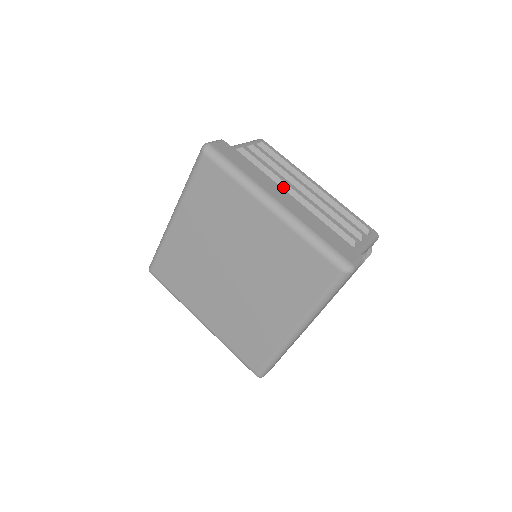
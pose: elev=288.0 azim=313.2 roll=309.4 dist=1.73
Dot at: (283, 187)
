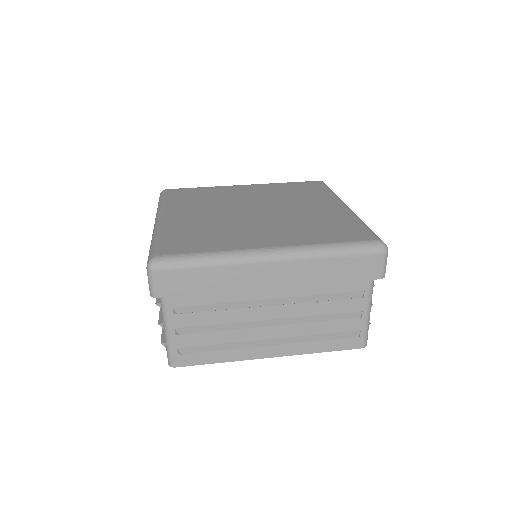
Dot at: occluded
